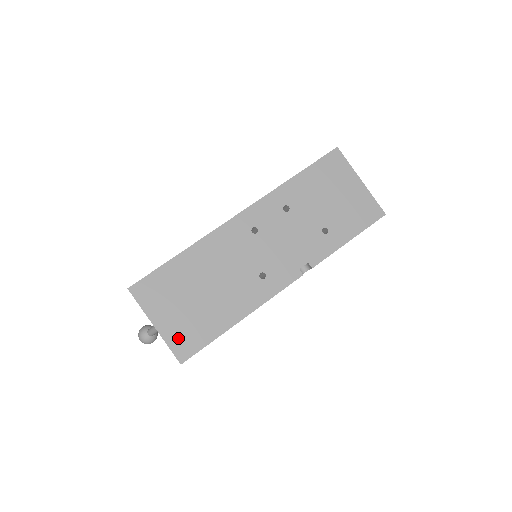
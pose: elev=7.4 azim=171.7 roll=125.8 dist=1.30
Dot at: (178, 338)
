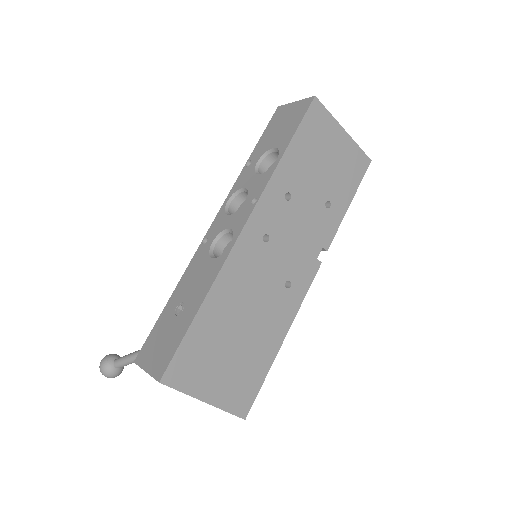
Dot at: (233, 397)
